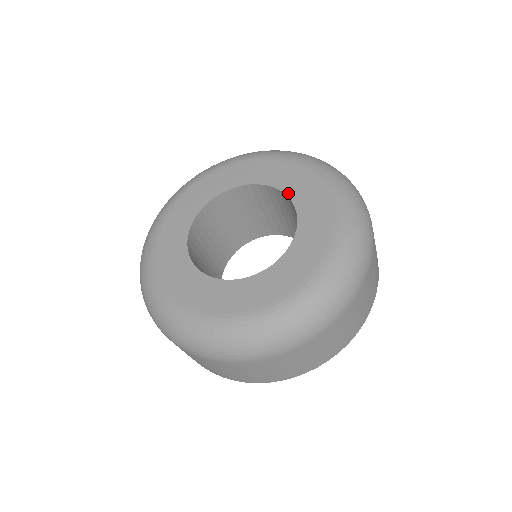
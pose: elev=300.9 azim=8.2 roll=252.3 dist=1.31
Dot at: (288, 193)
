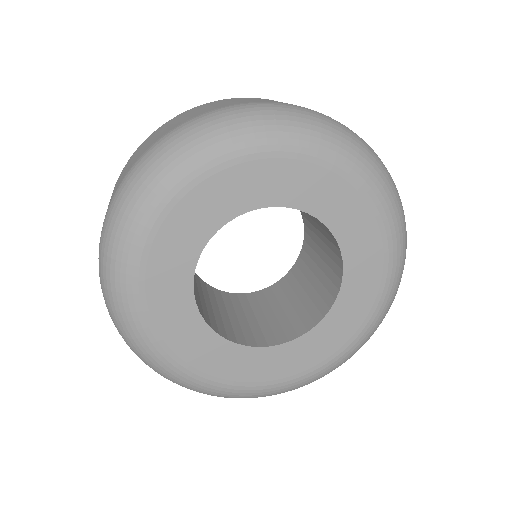
Dot at: (346, 276)
